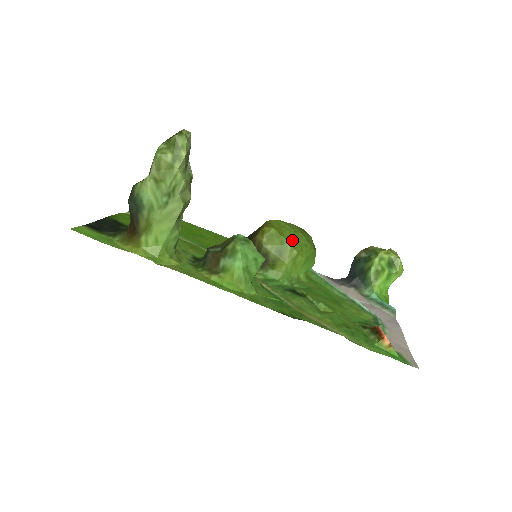
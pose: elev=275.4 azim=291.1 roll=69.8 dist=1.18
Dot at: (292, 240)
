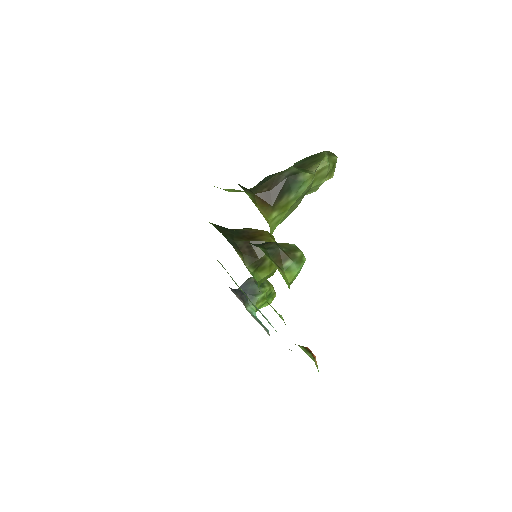
Dot at: occluded
